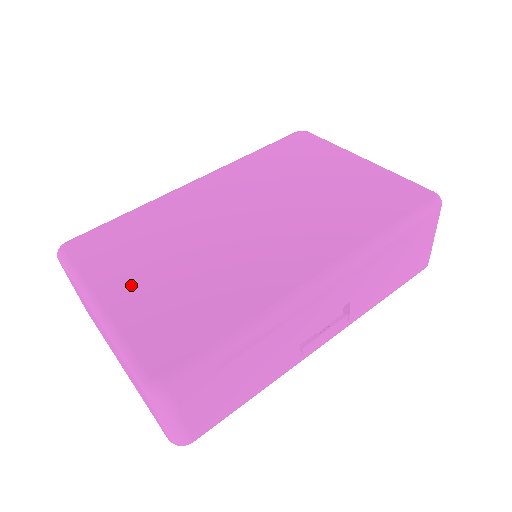
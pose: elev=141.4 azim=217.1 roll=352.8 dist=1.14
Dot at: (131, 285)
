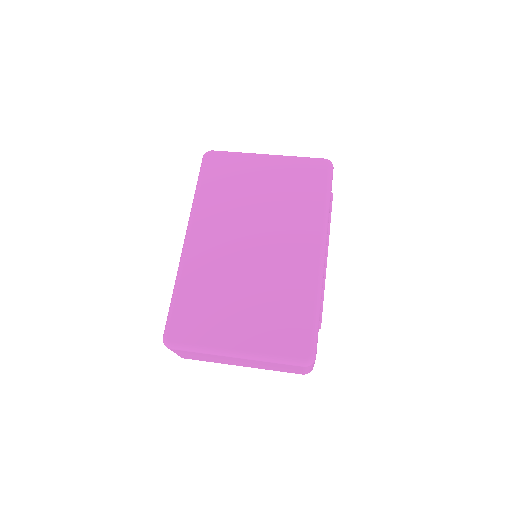
Dot at: (240, 329)
